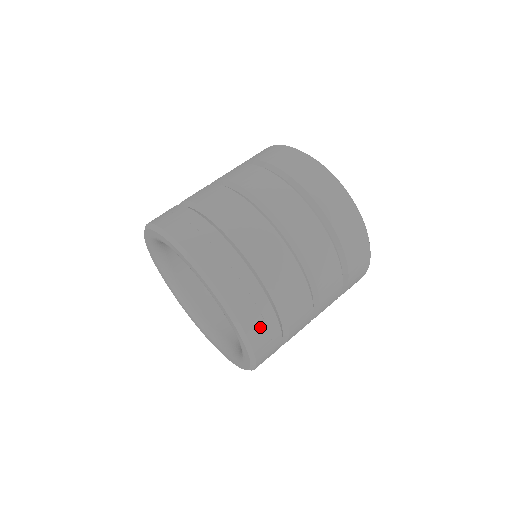
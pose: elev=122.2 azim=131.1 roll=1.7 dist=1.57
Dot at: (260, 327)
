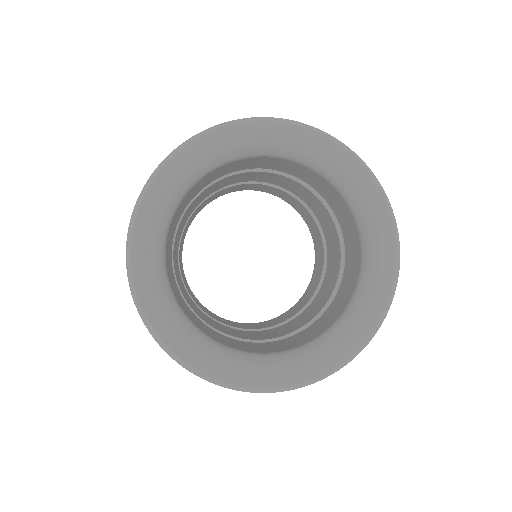
Dot at: occluded
